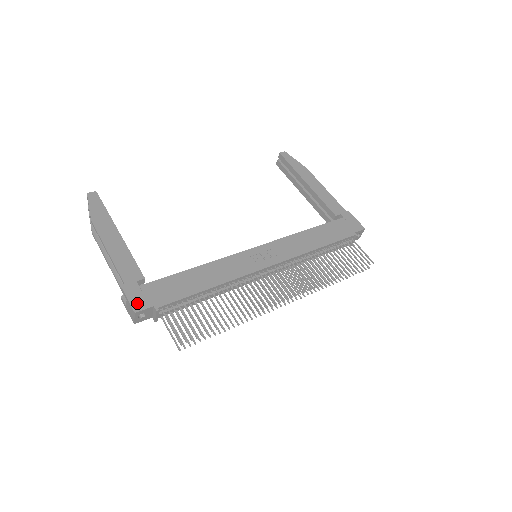
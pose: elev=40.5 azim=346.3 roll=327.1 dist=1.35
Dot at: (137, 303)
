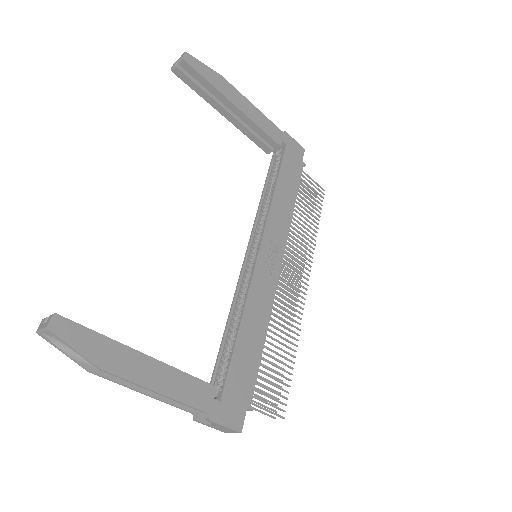
Dot at: (235, 422)
